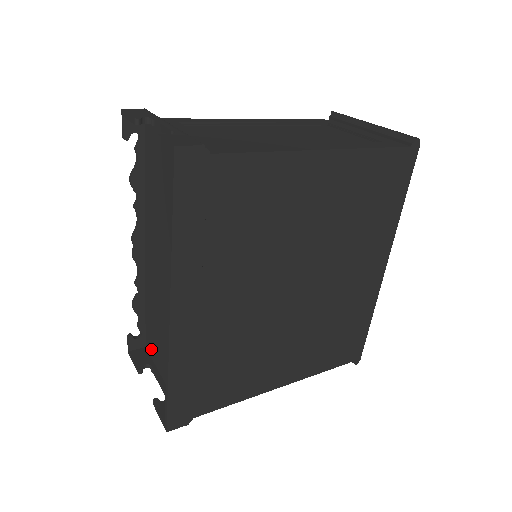
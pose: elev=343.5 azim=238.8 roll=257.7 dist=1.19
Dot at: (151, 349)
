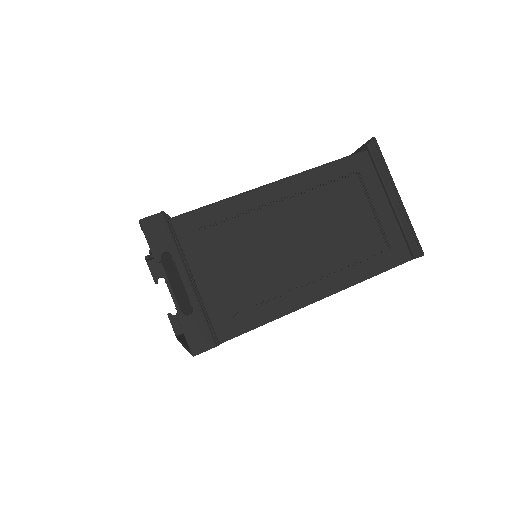
Dot at: occluded
